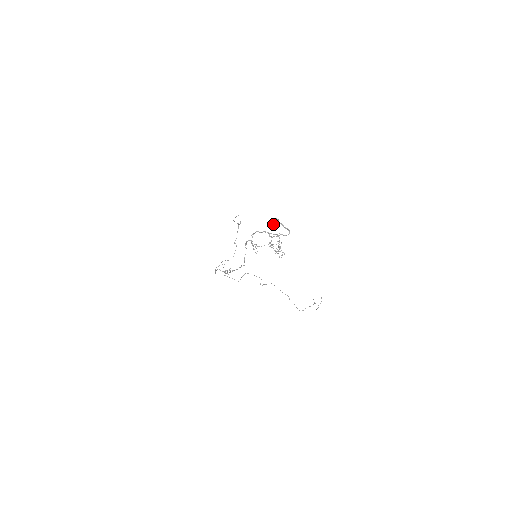
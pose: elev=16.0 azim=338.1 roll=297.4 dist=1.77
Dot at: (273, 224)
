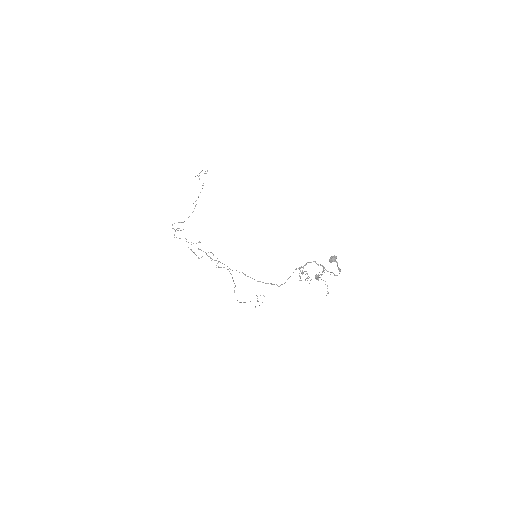
Dot at: (331, 260)
